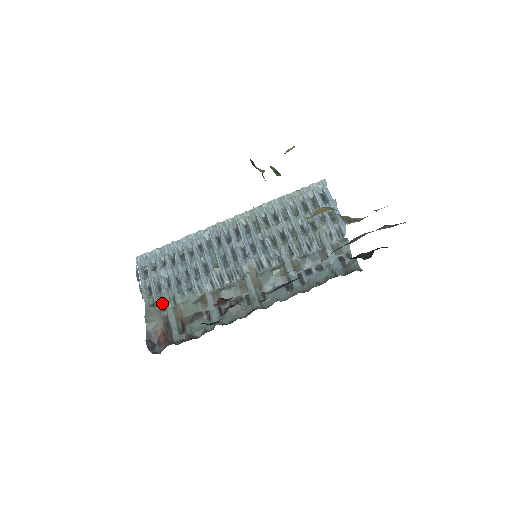
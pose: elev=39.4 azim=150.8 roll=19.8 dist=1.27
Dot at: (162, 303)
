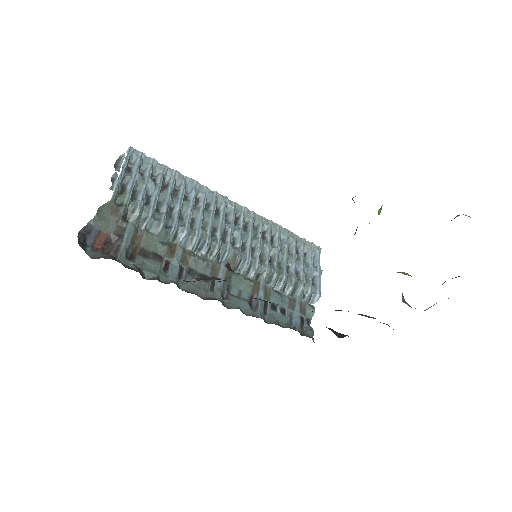
Dot at: (128, 212)
